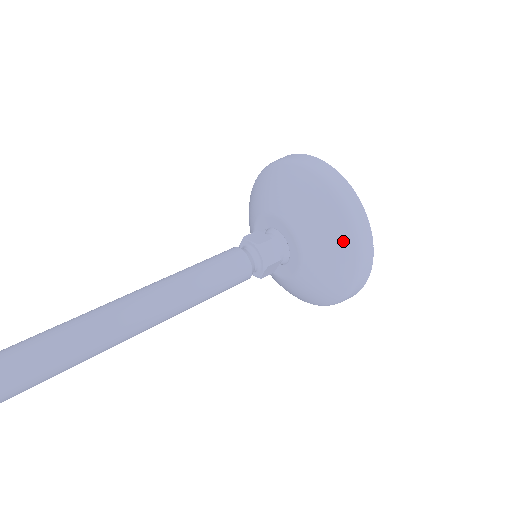
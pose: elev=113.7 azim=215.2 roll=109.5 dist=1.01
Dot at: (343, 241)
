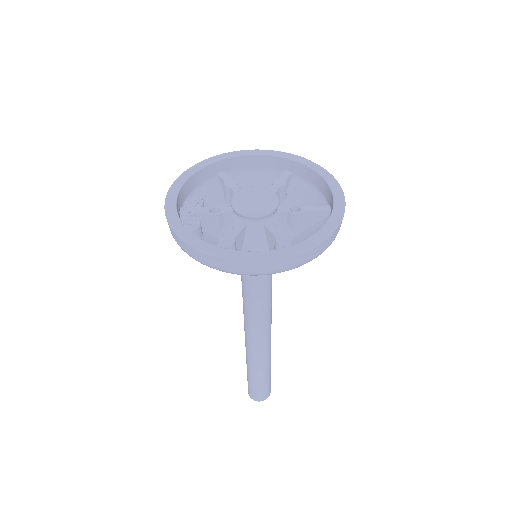
Dot at: occluded
